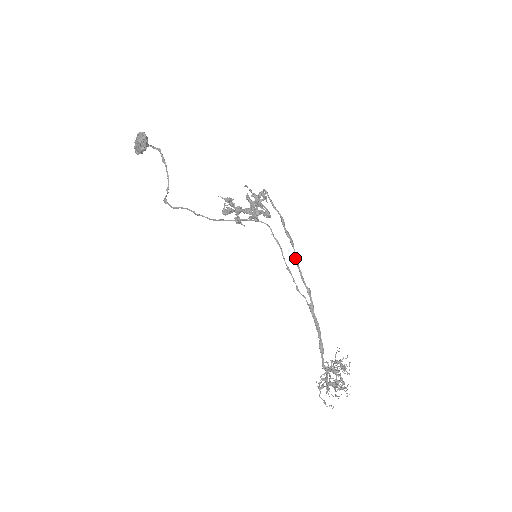
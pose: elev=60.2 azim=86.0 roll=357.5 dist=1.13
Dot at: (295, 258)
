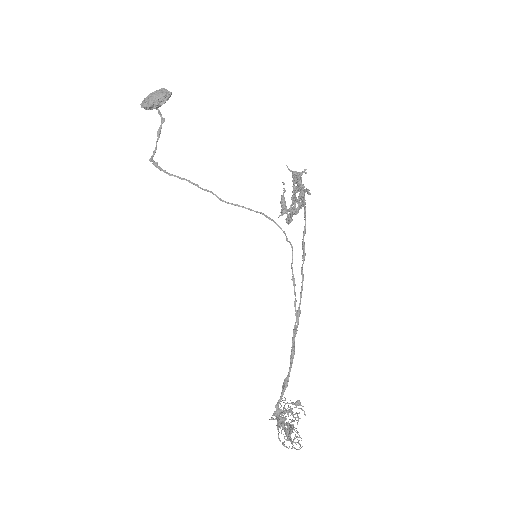
Dot at: occluded
